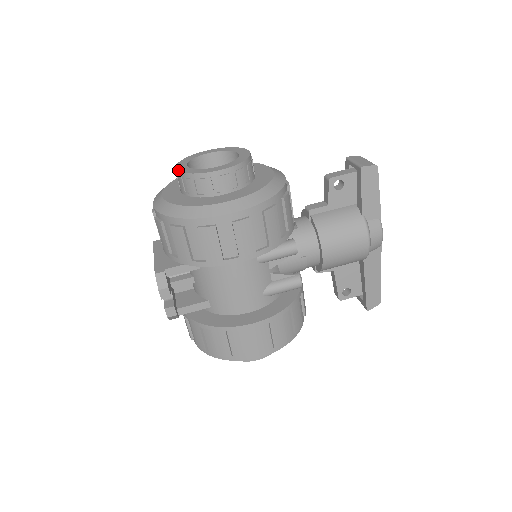
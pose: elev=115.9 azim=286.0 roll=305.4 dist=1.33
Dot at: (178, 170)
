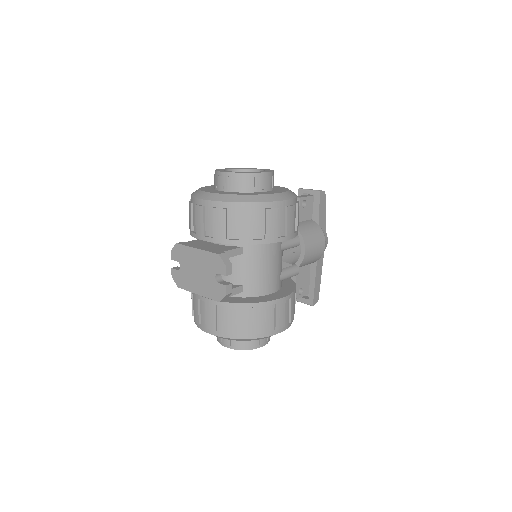
Dot at: (230, 172)
